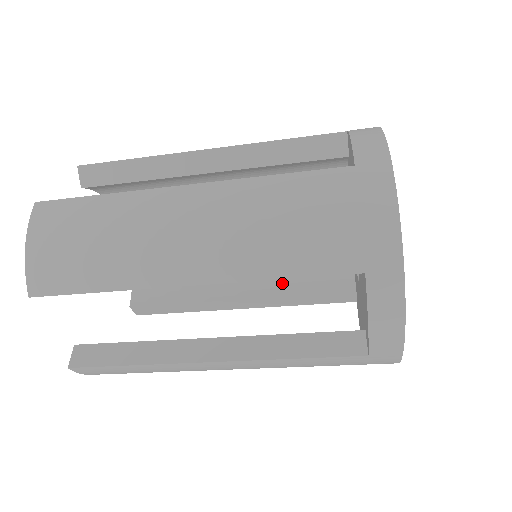
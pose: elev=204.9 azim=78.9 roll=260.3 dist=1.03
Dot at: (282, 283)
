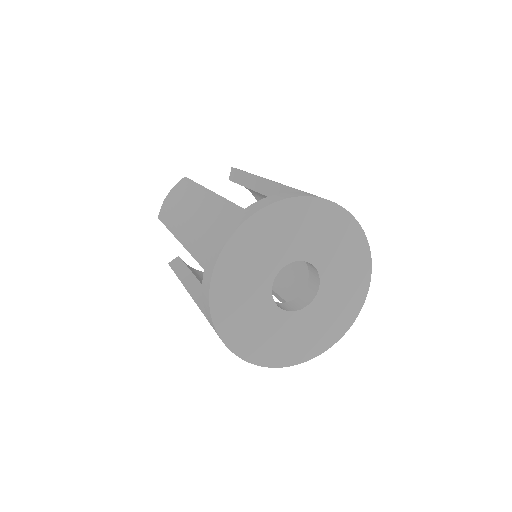
Dot at: (295, 294)
